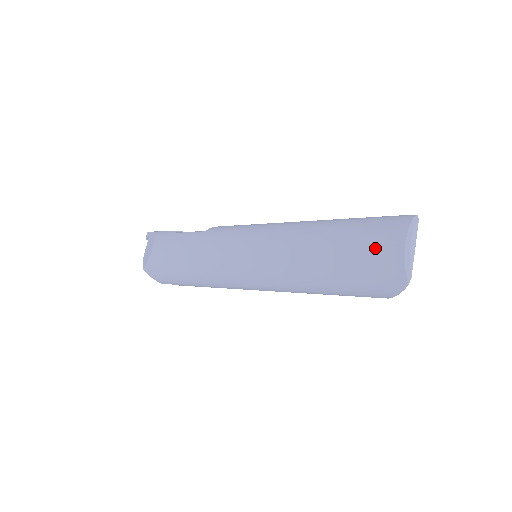
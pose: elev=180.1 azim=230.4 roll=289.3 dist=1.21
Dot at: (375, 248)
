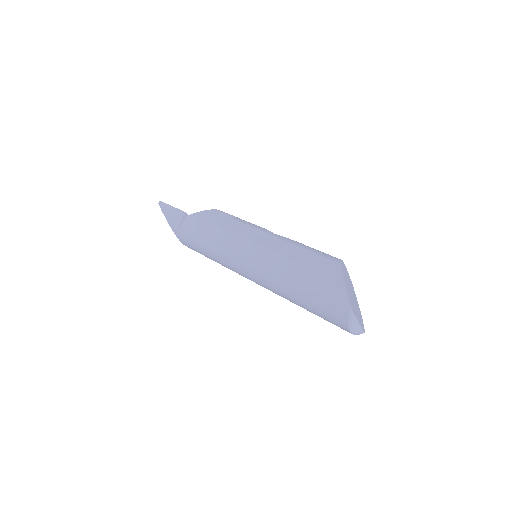
Dot at: occluded
